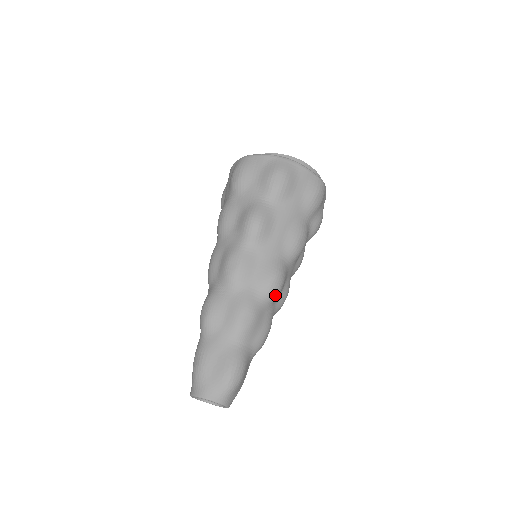
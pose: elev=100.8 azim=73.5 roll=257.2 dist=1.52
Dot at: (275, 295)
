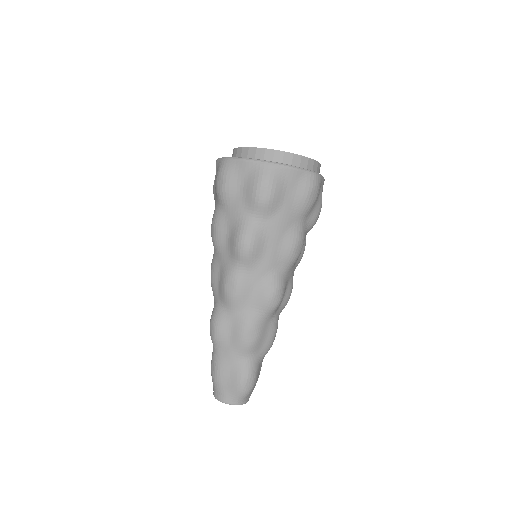
Dot at: (276, 308)
